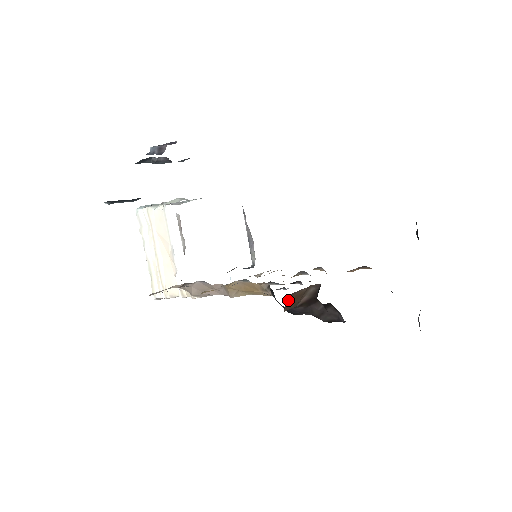
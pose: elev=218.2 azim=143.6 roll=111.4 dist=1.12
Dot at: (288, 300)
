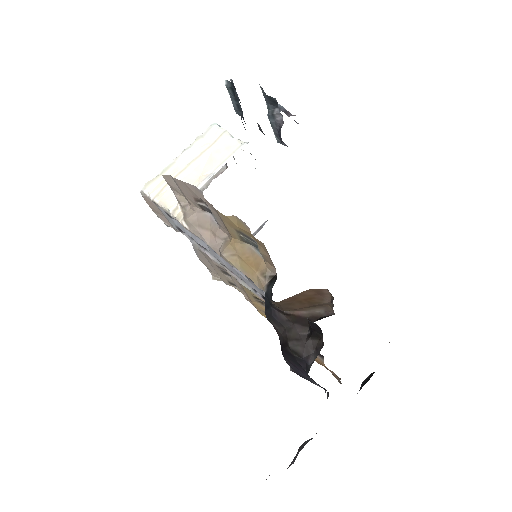
Dot at: (303, 294)
